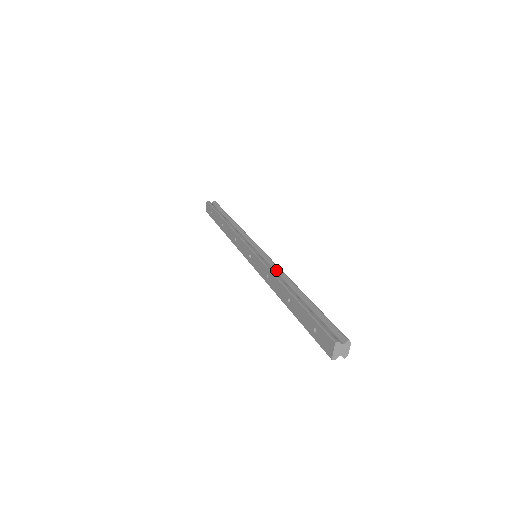
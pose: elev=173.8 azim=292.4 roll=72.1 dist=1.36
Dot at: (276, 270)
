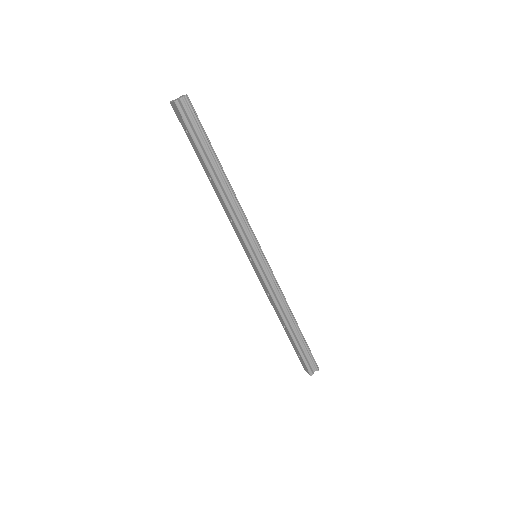
Dot at: (277, 293)
